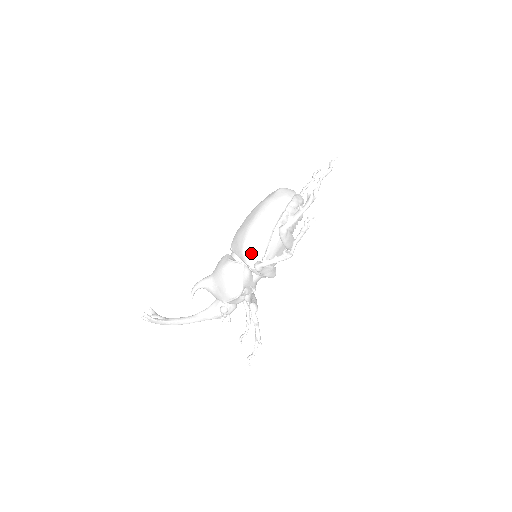
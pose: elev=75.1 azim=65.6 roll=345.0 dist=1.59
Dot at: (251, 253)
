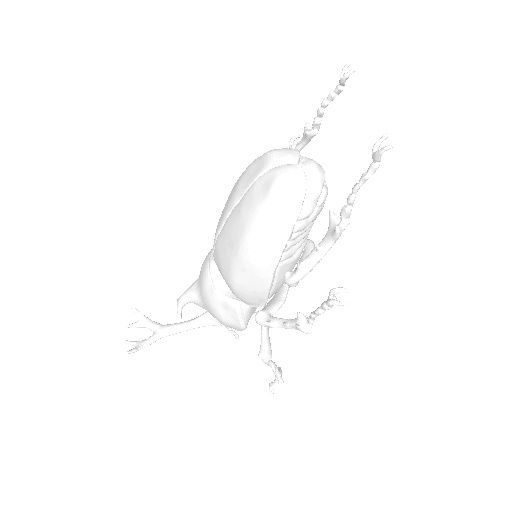
Dot at: (246, 298)
